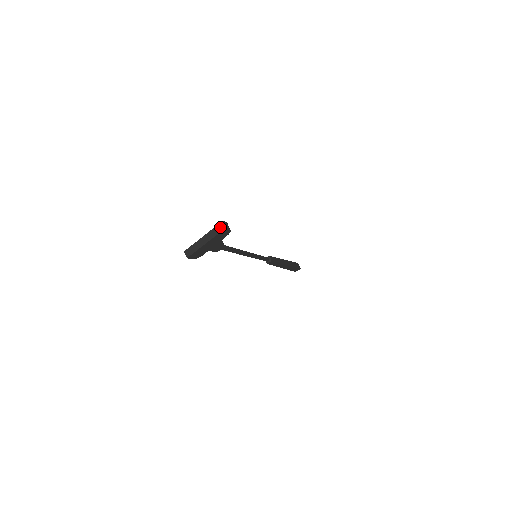
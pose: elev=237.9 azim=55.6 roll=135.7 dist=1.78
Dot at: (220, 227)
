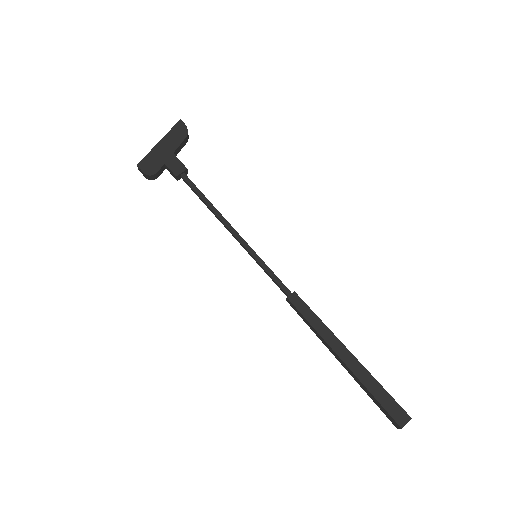
Dot at: (177, 126)
